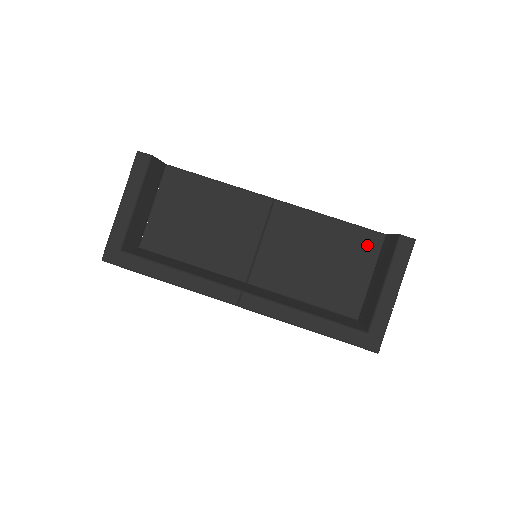
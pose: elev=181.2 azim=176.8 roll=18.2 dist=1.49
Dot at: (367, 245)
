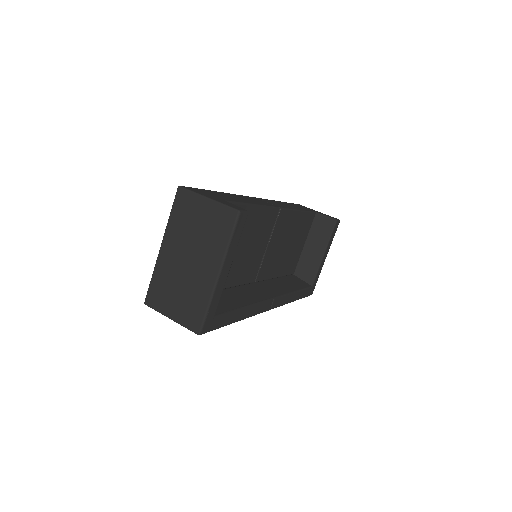
Dot at: (308, 223)
